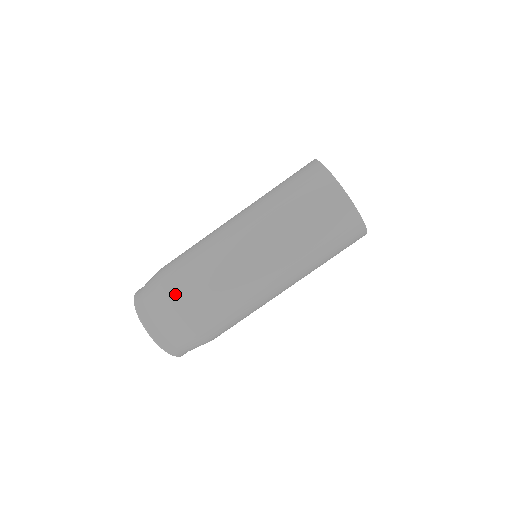
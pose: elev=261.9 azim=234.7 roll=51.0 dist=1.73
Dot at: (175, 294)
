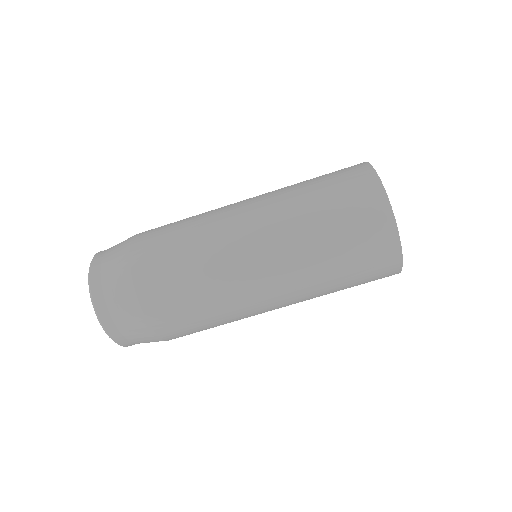
Dot at: (157, 318)
